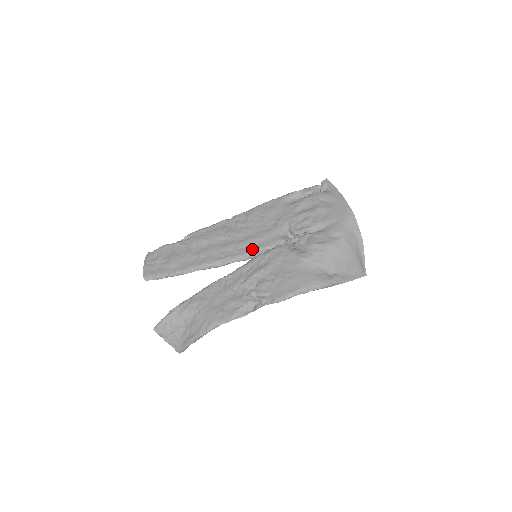
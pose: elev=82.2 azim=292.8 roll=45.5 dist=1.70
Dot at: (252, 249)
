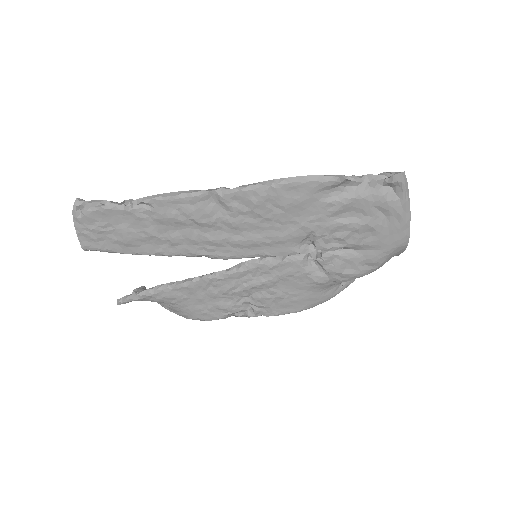
Dot at: (253, 254)
